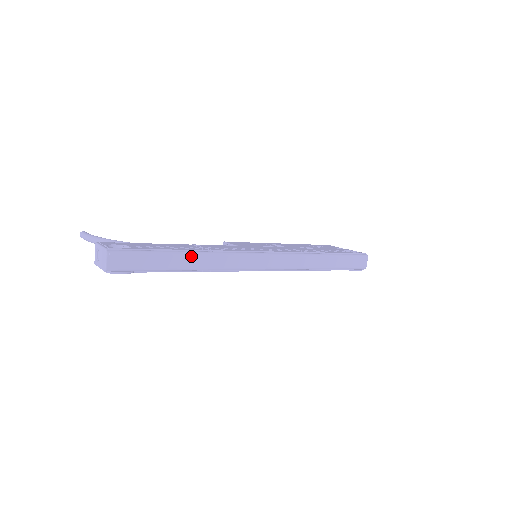
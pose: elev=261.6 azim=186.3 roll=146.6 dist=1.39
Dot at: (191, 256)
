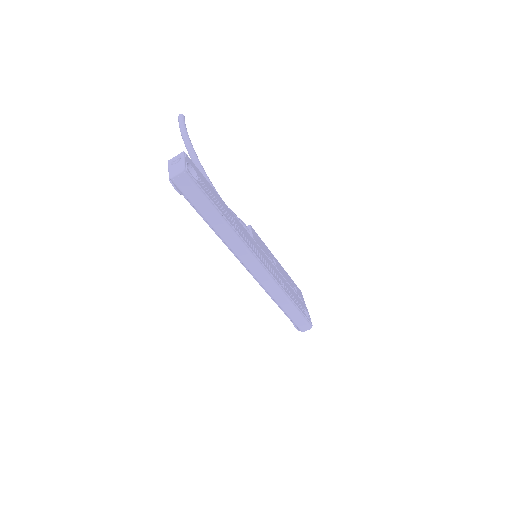
Dot at: (223, 223)
